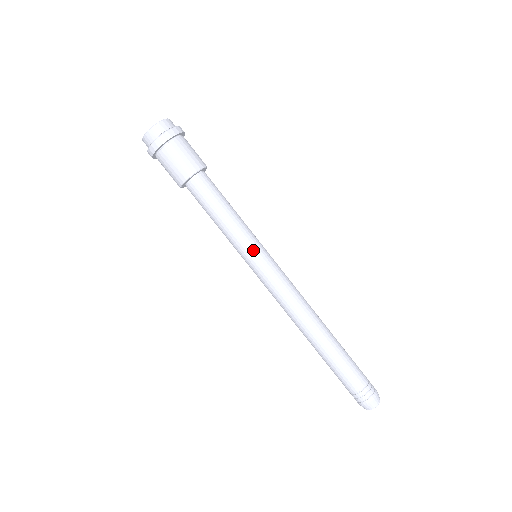
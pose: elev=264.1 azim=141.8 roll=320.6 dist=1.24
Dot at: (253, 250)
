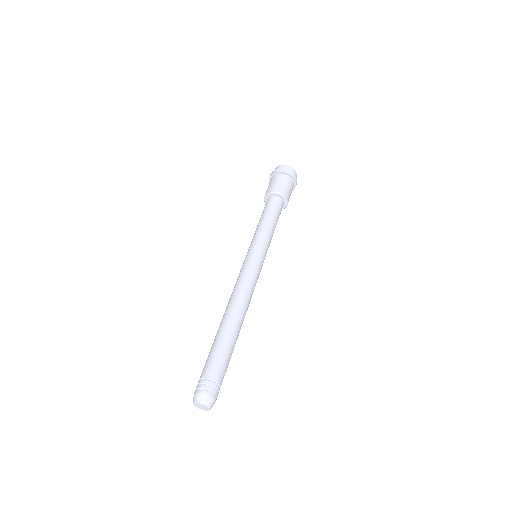
Dot at: (258, 246)
